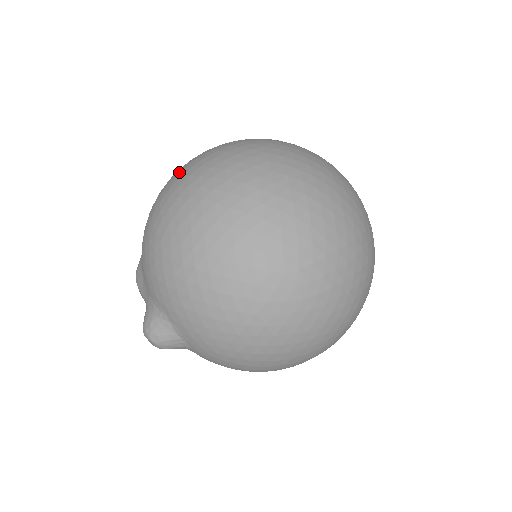
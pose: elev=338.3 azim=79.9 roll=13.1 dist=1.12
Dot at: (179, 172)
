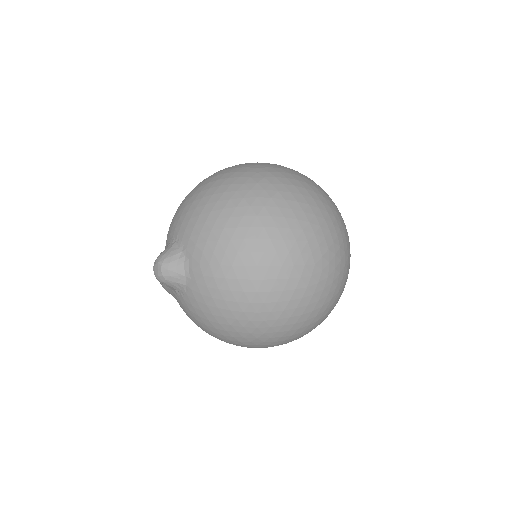
Dot at: occluded
